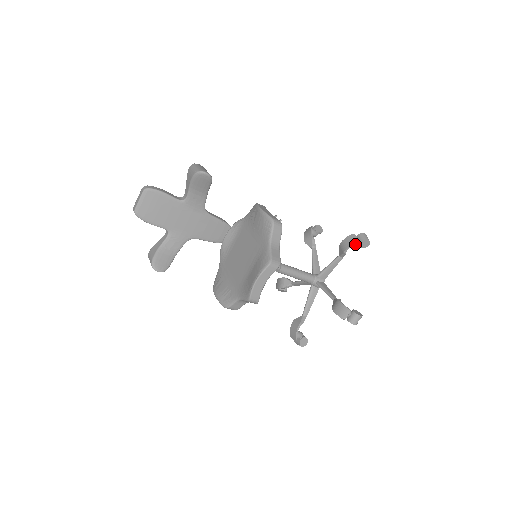
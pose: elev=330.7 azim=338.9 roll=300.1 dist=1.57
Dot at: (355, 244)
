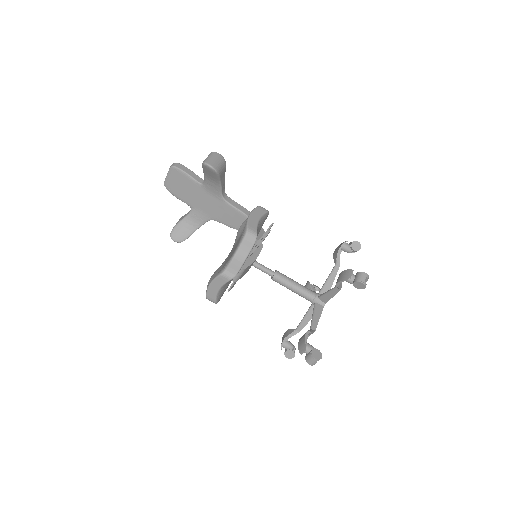
Dot at: (348, 281)
